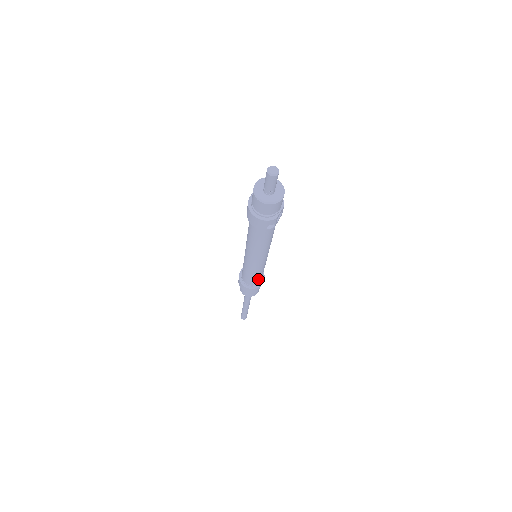
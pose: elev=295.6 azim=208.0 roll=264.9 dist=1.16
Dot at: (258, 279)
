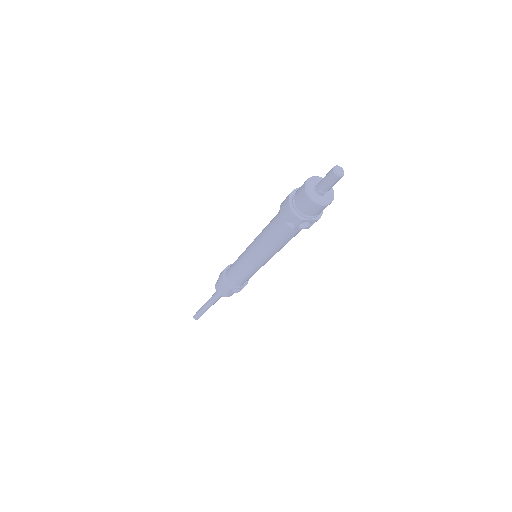
Dot at: (238, 280)
